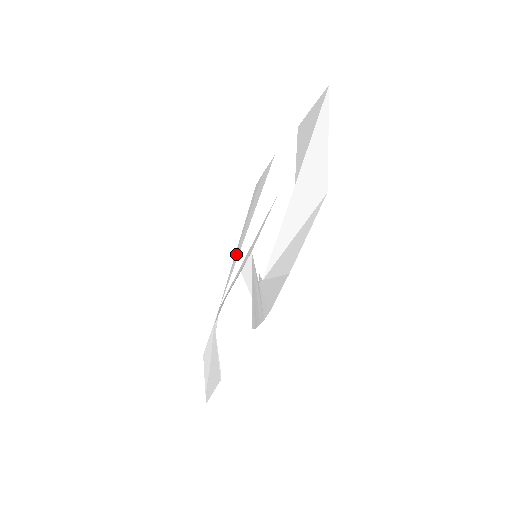
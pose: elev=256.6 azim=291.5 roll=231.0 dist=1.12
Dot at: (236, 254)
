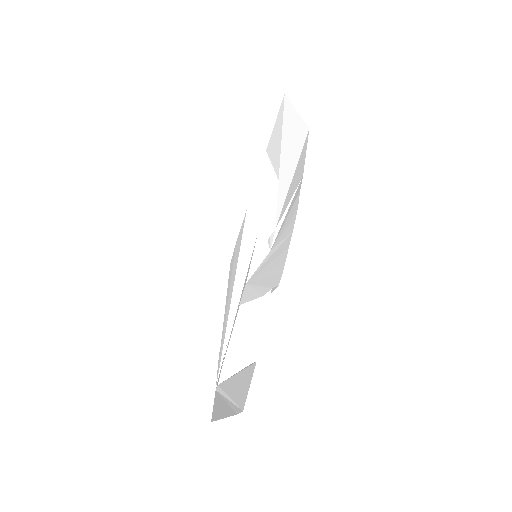
Dot at: (225, 318)
